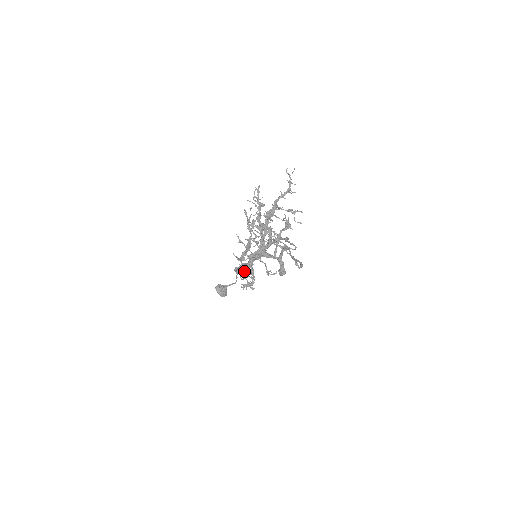
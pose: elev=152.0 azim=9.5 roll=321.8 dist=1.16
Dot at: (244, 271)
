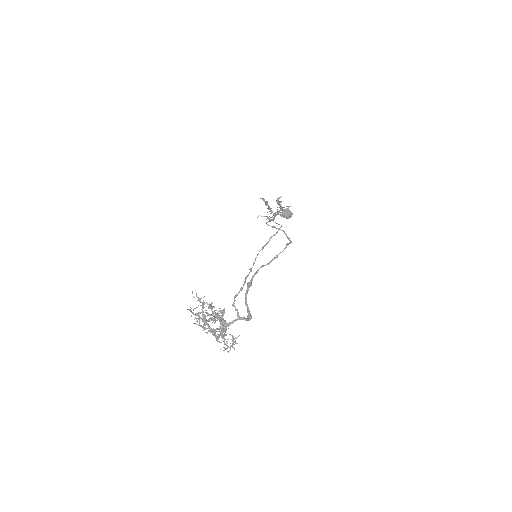
Dot at: (224, 340)
